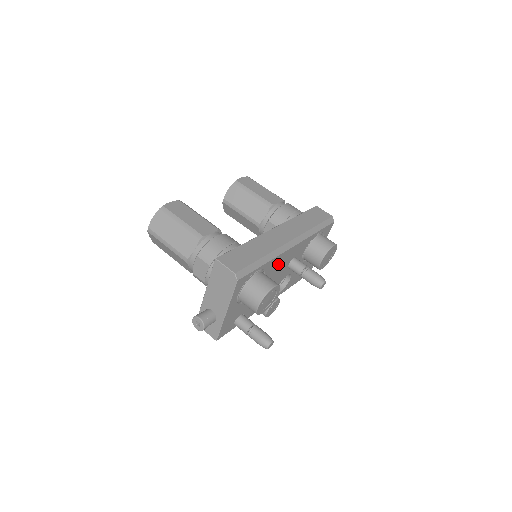
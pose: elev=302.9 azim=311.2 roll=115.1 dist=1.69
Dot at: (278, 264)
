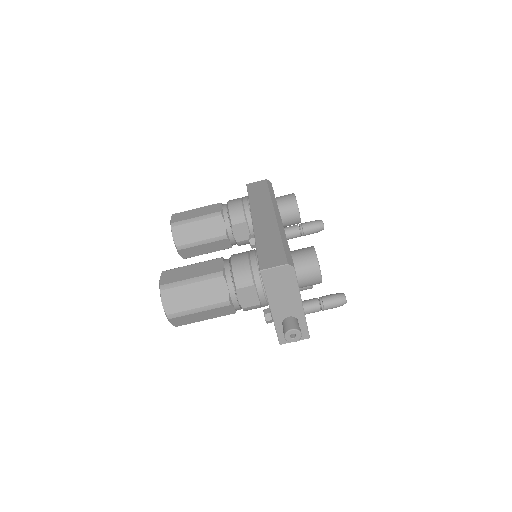
Dot at: occluded
